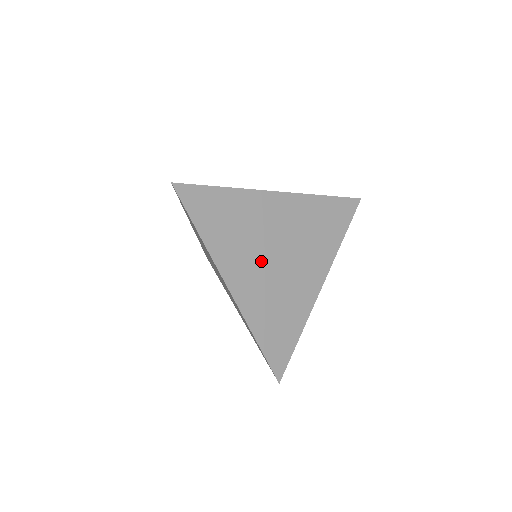
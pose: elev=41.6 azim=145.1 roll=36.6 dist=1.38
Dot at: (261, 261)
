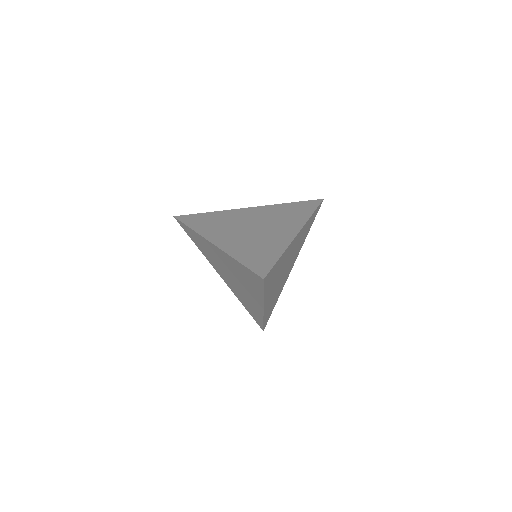
Dot at: occluded
